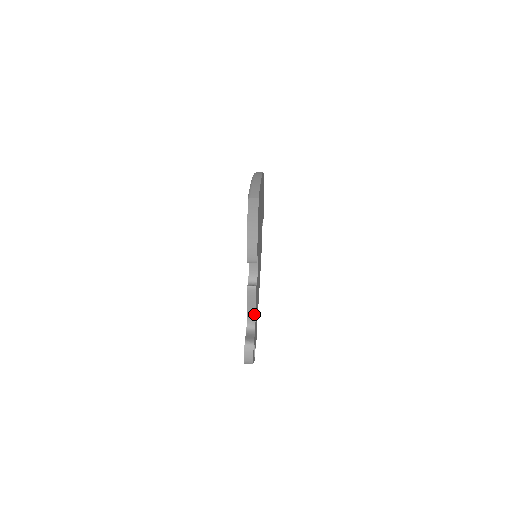
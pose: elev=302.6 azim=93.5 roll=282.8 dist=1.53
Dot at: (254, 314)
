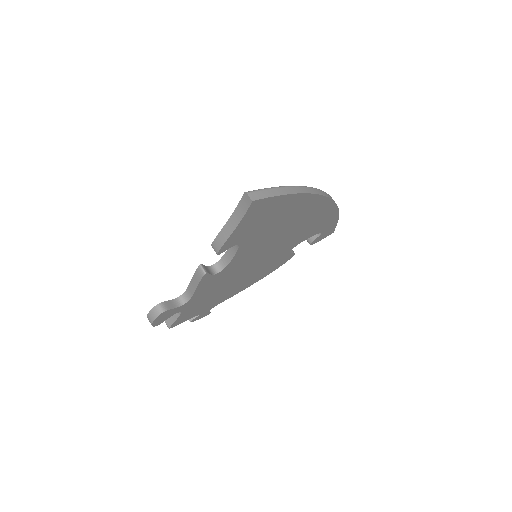
Dot at: (192, 293)
